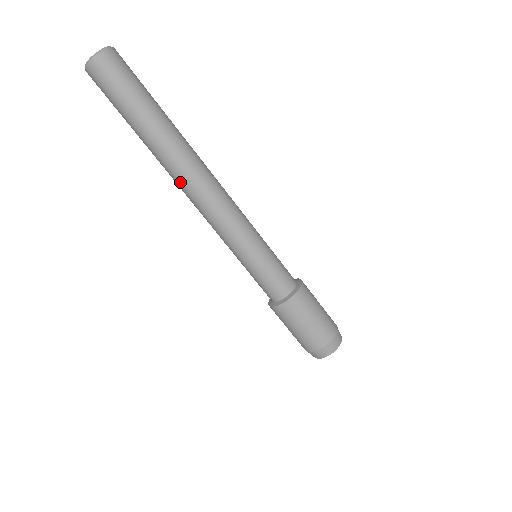
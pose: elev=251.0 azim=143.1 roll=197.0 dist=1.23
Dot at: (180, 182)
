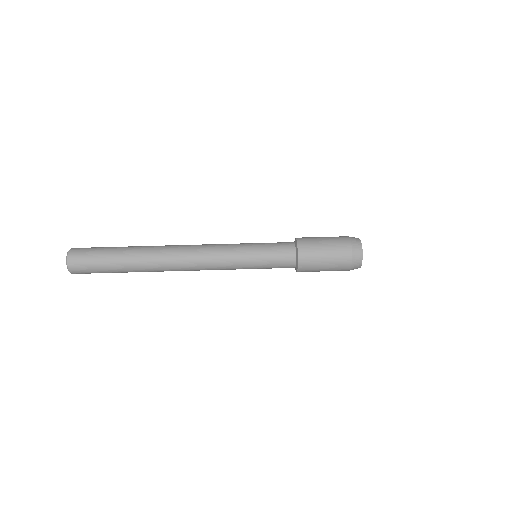
Dot at: (170, 256)
